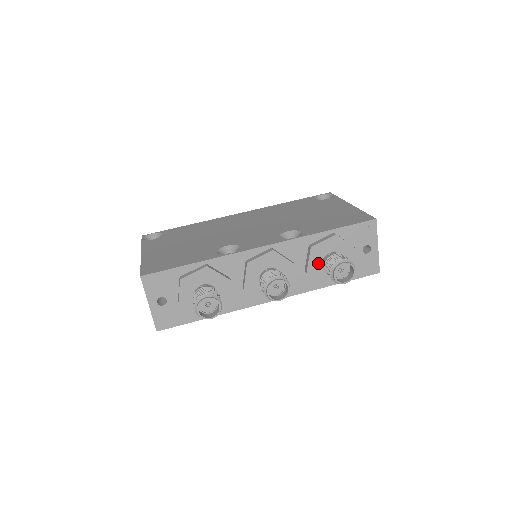
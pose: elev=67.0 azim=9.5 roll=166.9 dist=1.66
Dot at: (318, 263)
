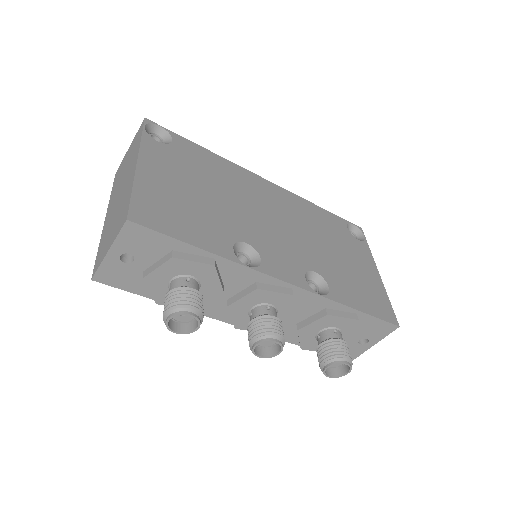
Dot at: (317, 329)
